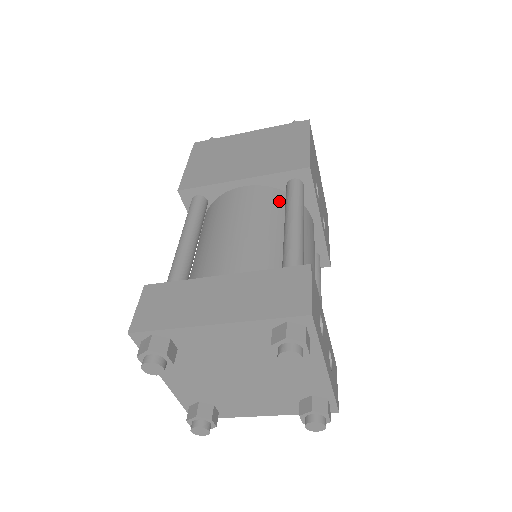
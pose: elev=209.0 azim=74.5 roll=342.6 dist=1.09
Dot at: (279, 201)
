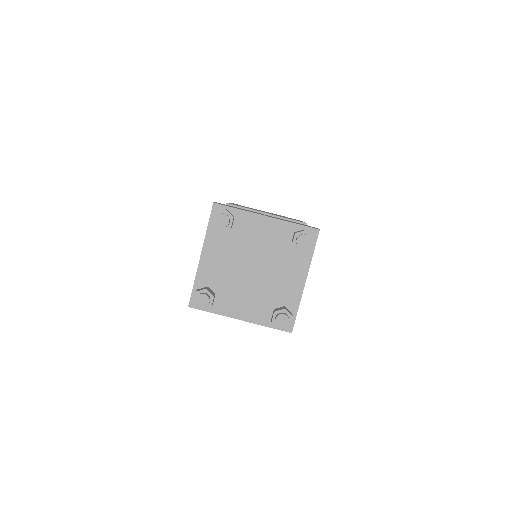
Dot at: occluded
